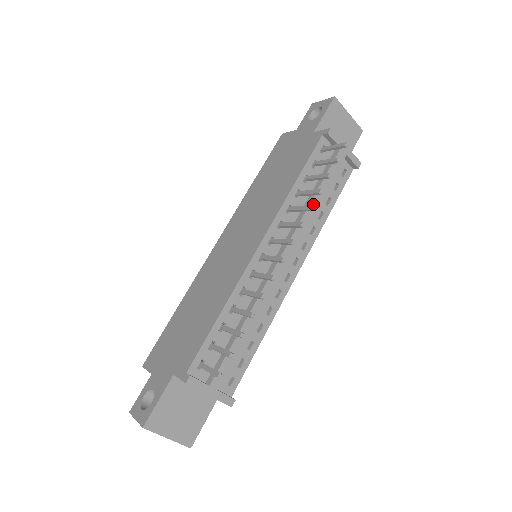
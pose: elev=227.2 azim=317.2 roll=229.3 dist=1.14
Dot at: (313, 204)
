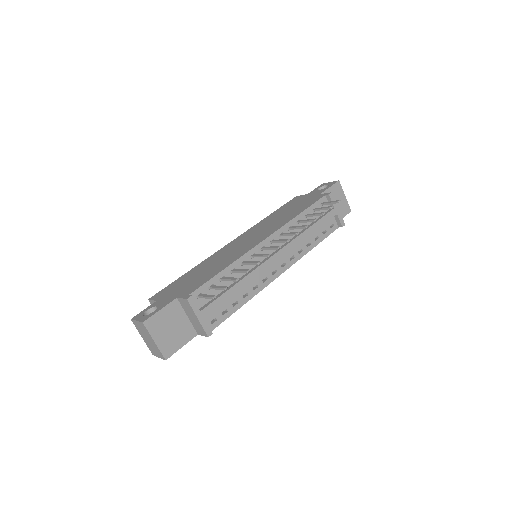
Dot at: (307, 232)
